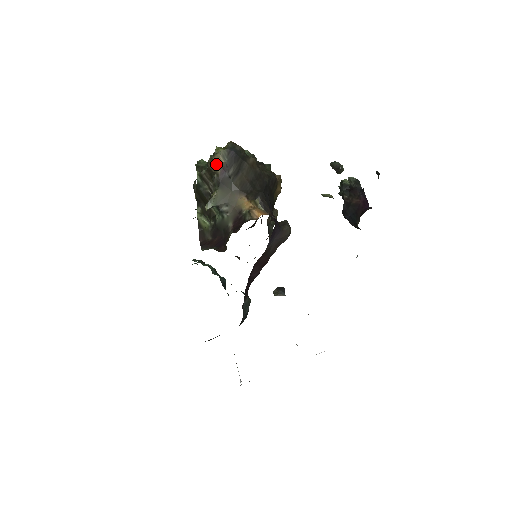
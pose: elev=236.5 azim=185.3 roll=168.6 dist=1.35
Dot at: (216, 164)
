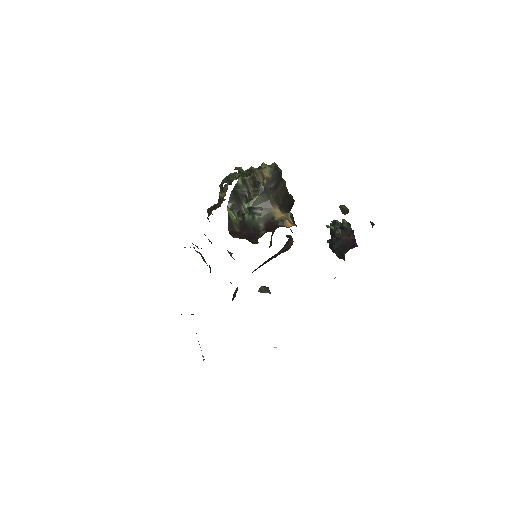
Dot at: (262, 176)
